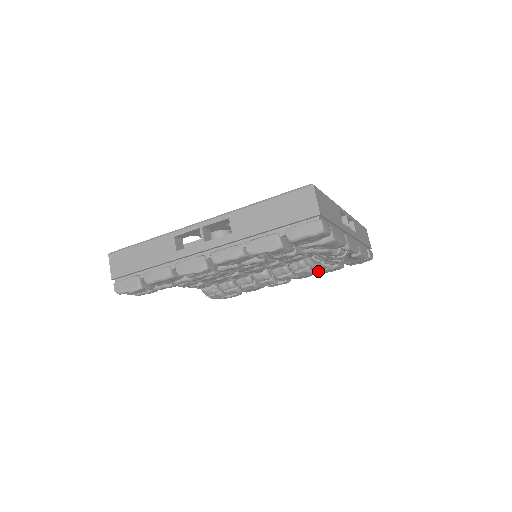
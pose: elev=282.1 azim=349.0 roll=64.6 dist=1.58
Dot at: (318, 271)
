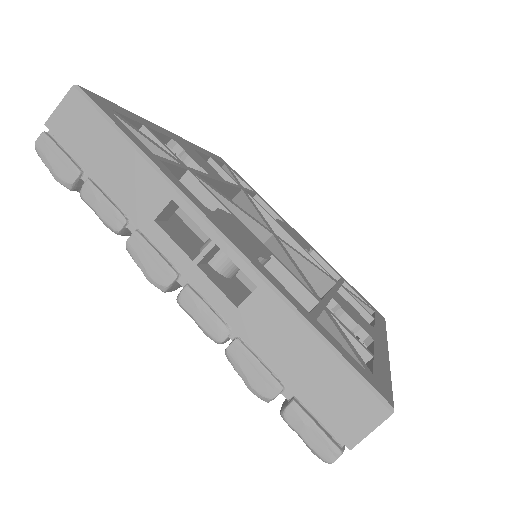
Dot at: occluded
